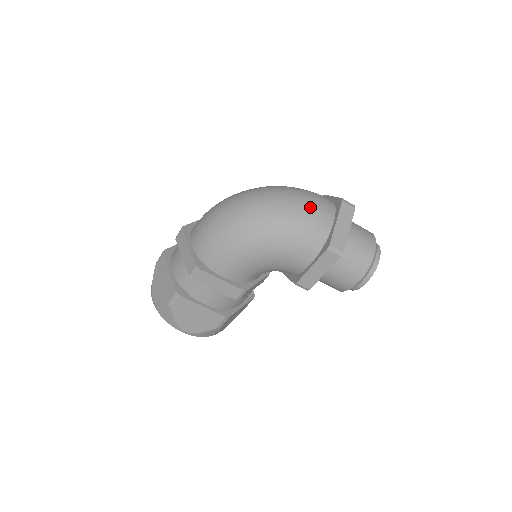
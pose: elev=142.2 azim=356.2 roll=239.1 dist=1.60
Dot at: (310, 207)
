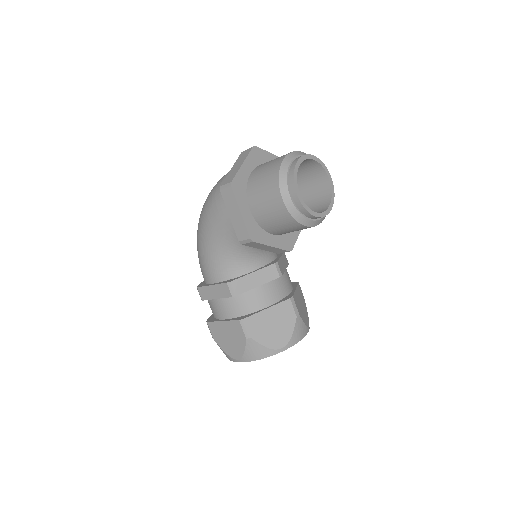
Dot at: (221, 178)
